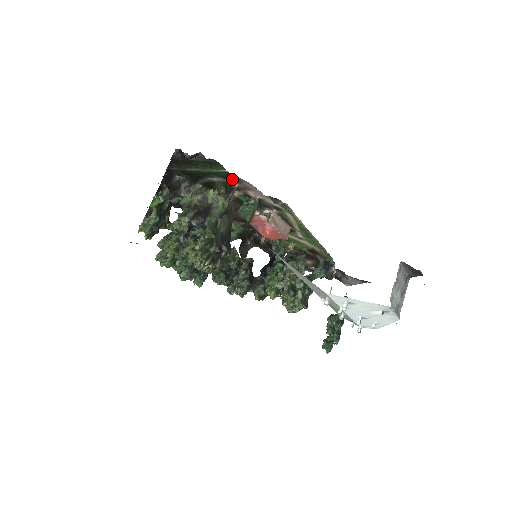
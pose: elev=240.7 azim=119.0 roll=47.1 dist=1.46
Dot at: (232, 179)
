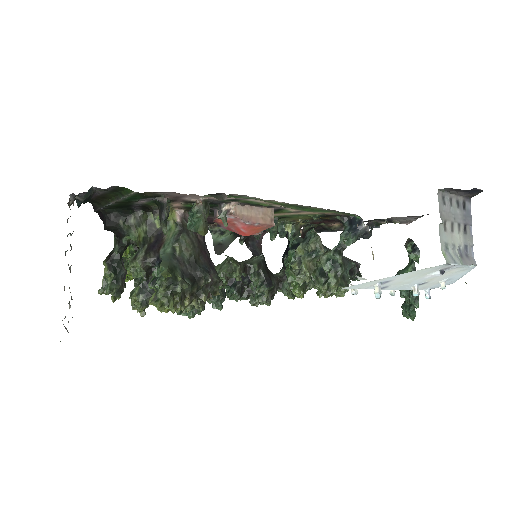
Dot at: (152, 196)
